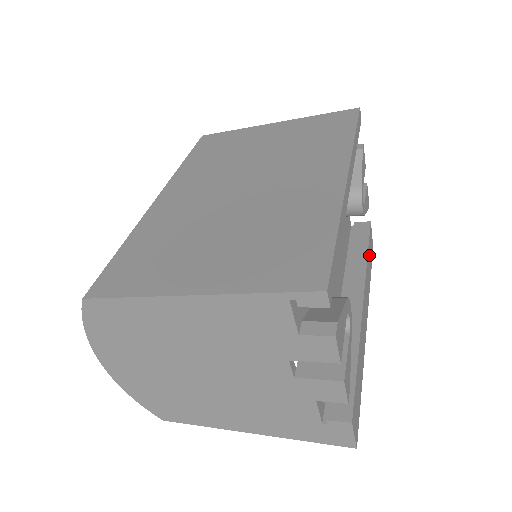
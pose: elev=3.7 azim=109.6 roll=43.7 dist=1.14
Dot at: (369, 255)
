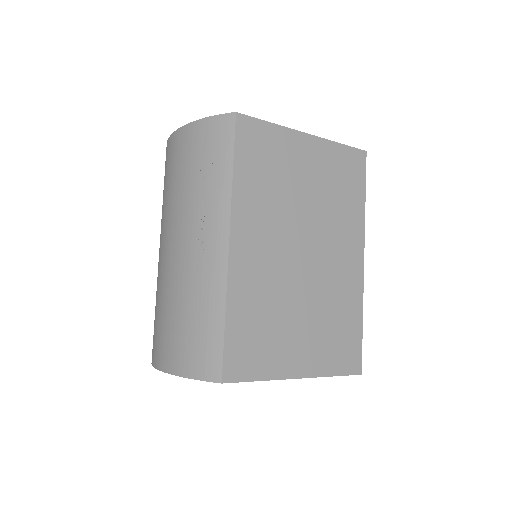
Dot at: occluded
